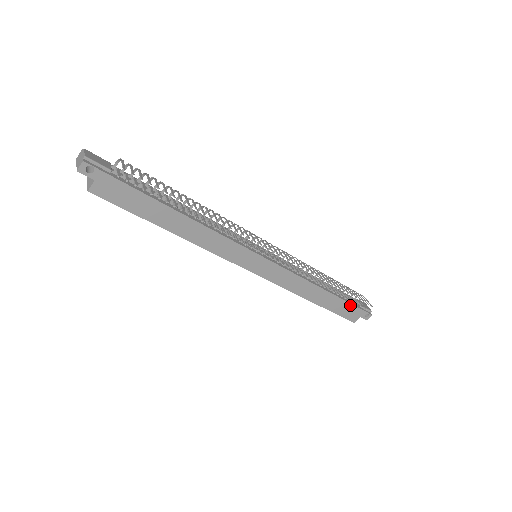
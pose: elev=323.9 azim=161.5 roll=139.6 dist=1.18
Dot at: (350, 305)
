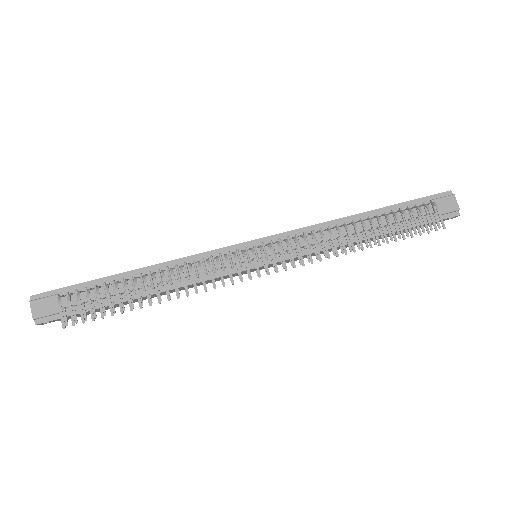
Dot at: (415, 227)
